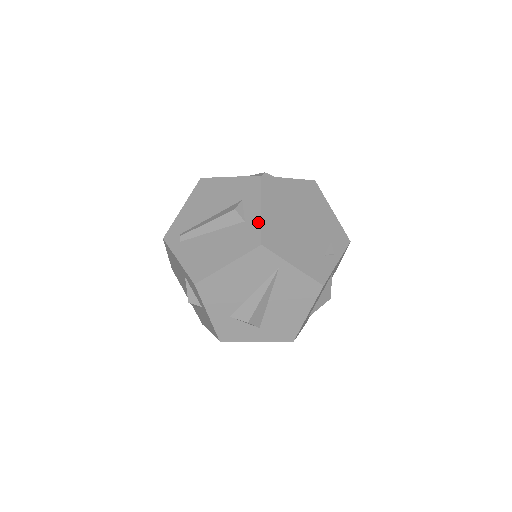
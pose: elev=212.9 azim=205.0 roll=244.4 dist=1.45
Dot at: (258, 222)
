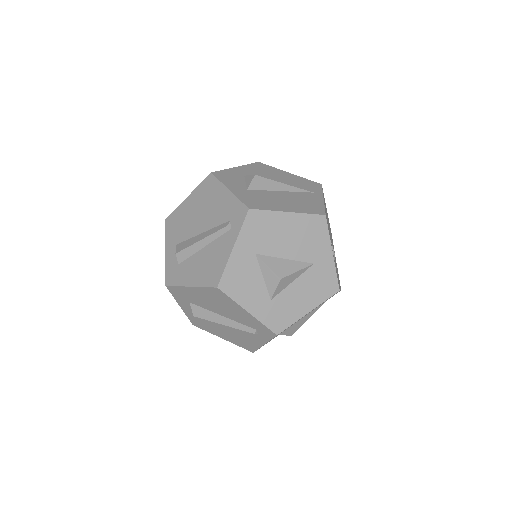
Dot at: occluded
